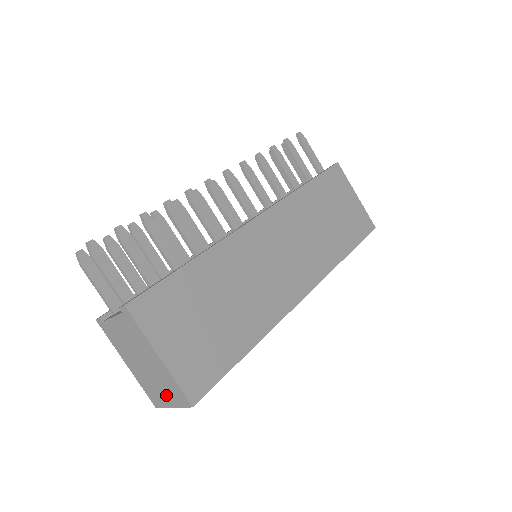
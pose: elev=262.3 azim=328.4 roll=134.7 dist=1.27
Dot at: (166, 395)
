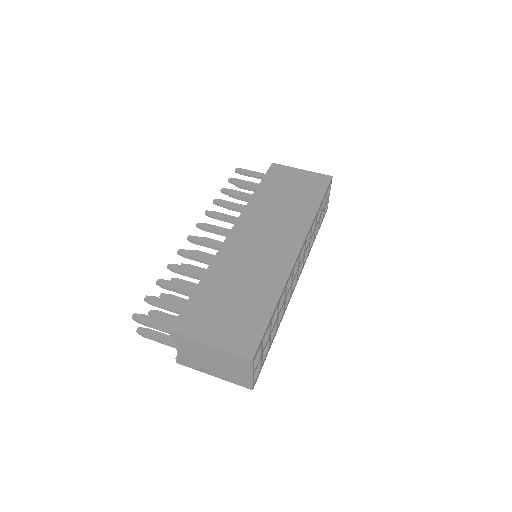
Dot at: (241, 370)
